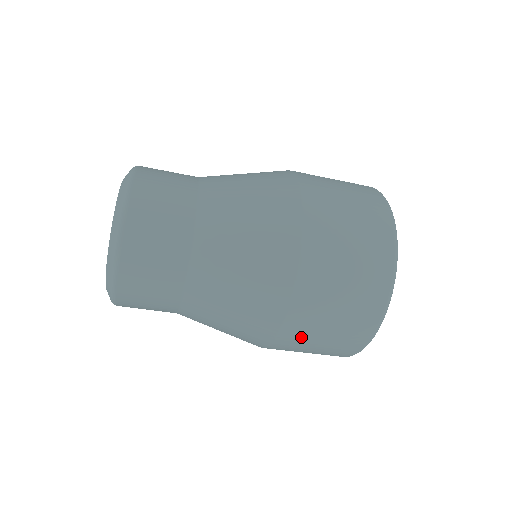
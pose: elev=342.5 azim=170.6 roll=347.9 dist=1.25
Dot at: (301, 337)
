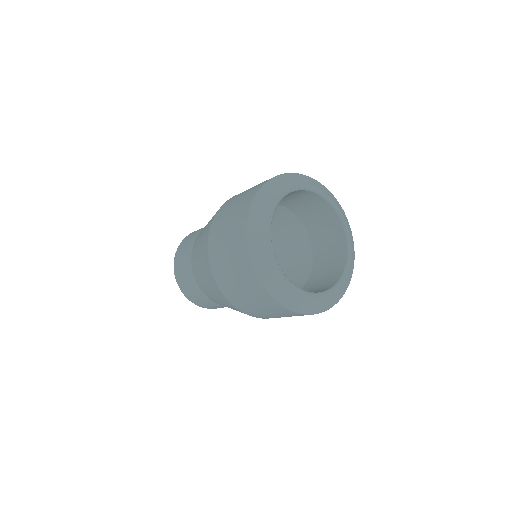
Dot at: (263, 316)
